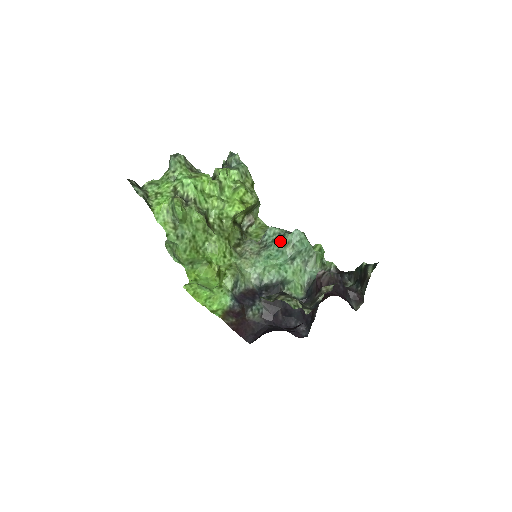
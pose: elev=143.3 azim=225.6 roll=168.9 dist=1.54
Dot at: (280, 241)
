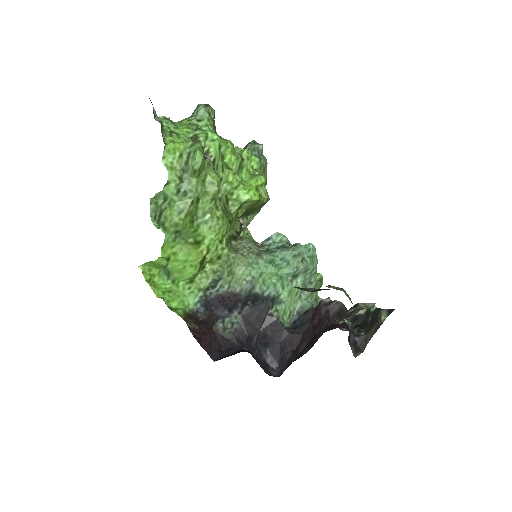
Dot at: (289, 249)
